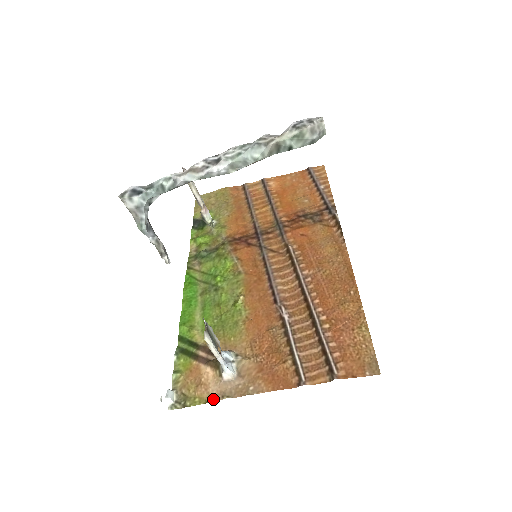
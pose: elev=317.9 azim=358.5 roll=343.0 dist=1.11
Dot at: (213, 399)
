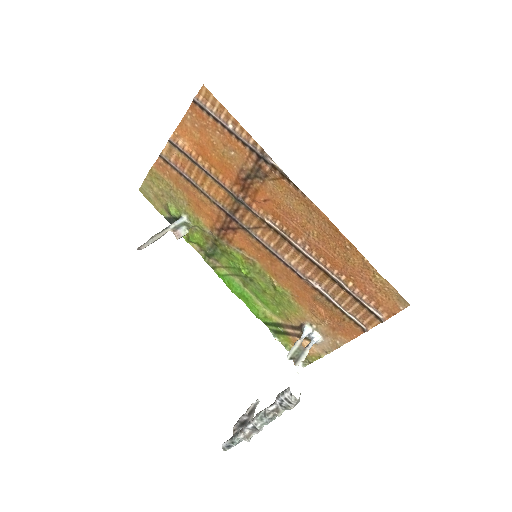
Dot at: (322, 355)
